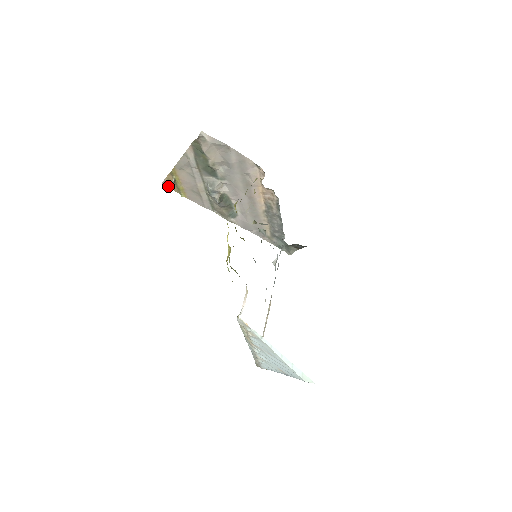
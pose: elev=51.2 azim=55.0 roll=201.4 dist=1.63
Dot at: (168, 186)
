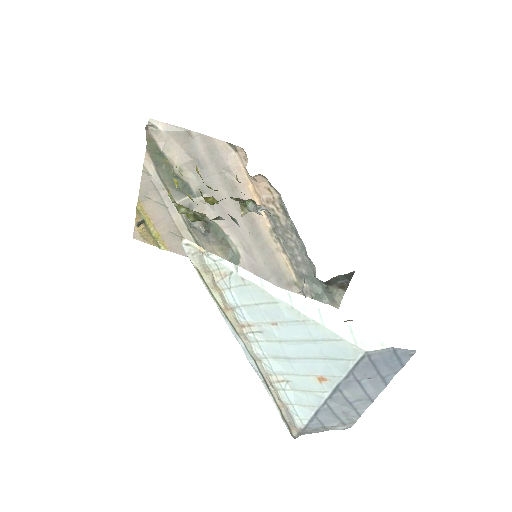
Dot at: (141, 240)
